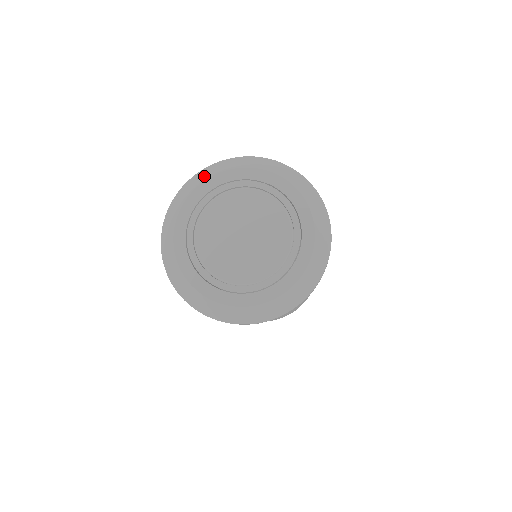
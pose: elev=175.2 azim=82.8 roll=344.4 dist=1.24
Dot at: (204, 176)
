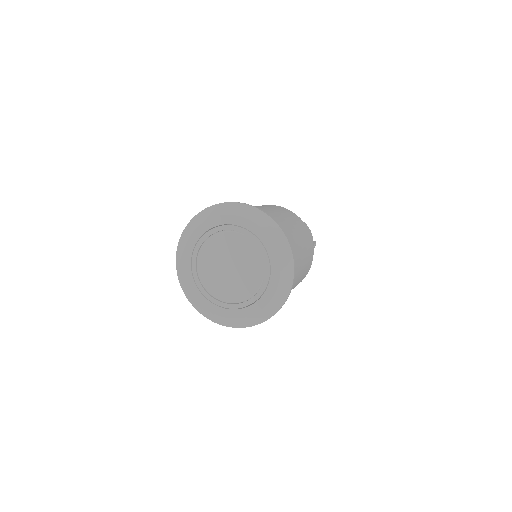
Dot at: (212, 213)
